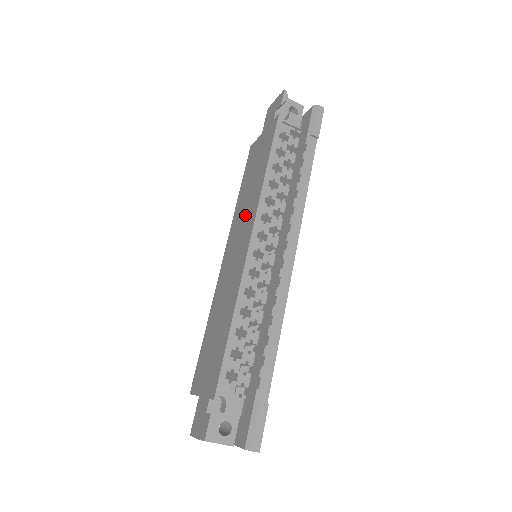
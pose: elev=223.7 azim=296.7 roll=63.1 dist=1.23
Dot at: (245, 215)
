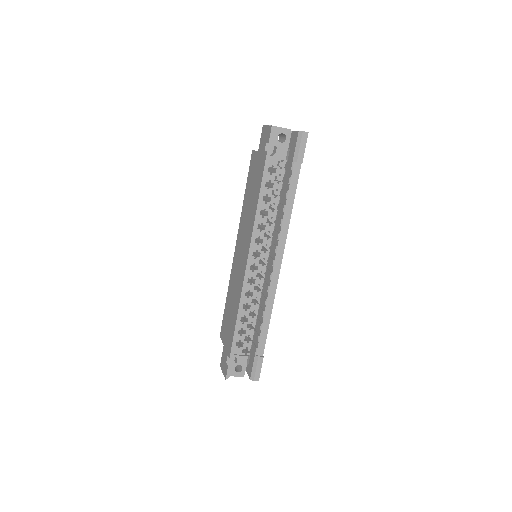
Dot at: (246, 229)
